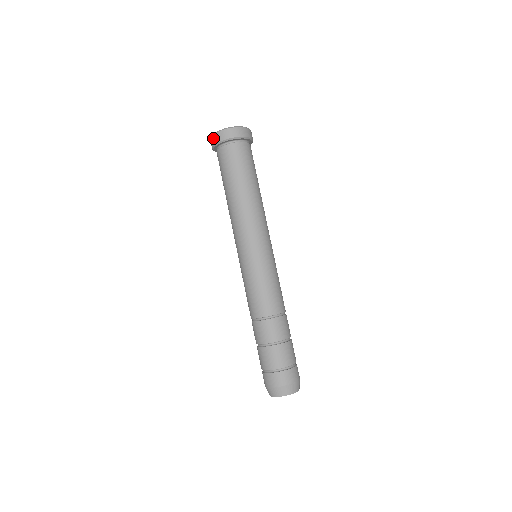
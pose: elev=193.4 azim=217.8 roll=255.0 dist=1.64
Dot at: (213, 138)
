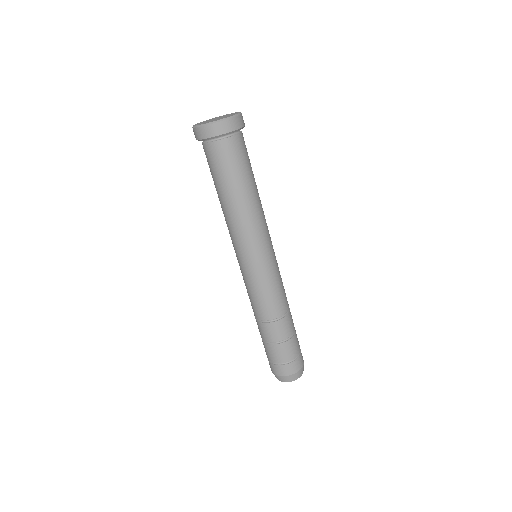
Dot at: (211, 128)
